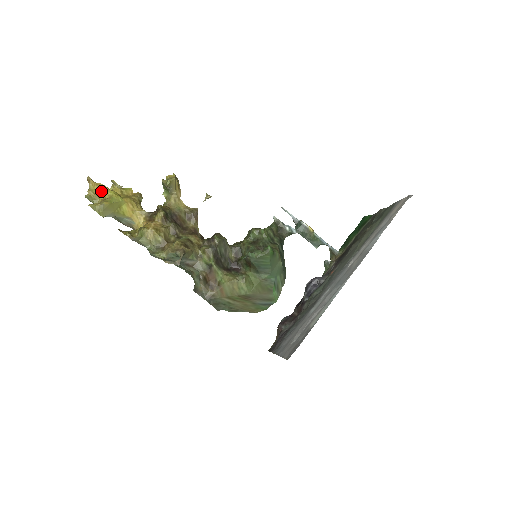
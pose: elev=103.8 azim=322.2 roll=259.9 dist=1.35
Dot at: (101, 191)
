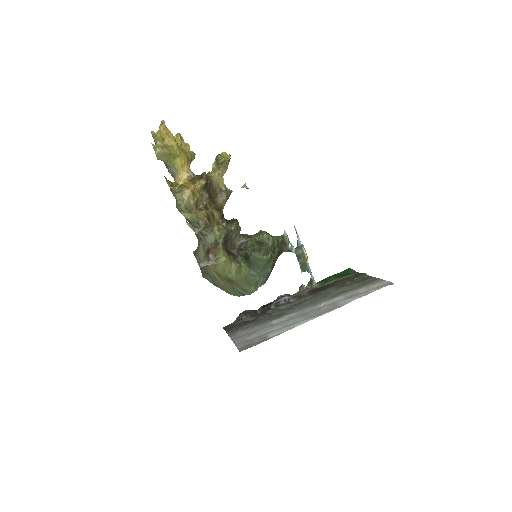
Dot at: (167, 137)
